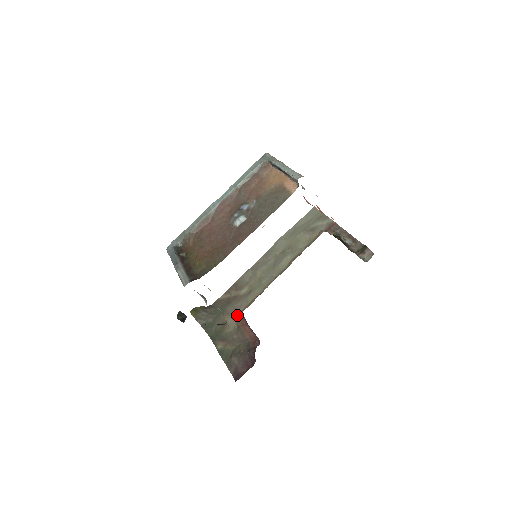
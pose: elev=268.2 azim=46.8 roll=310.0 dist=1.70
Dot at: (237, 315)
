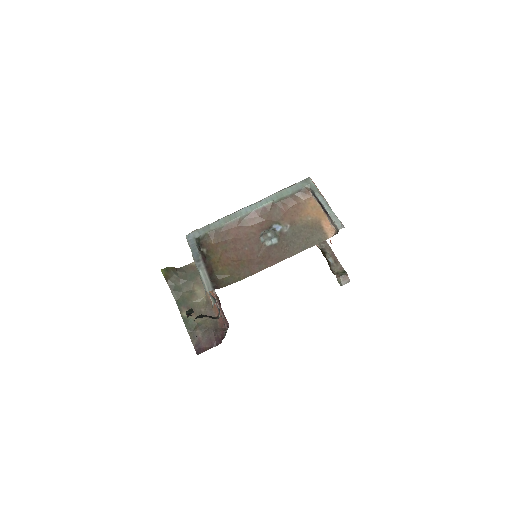
Dot at: occluded
